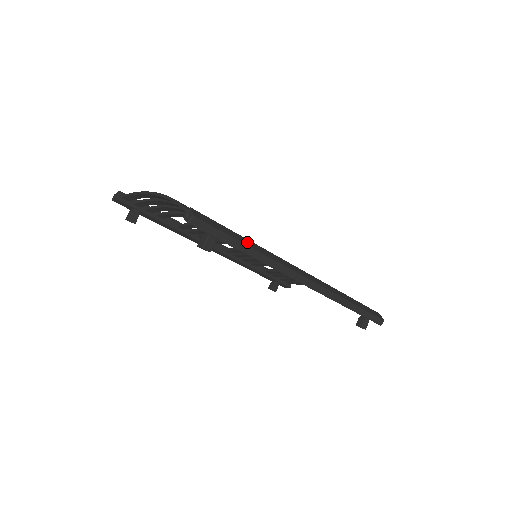
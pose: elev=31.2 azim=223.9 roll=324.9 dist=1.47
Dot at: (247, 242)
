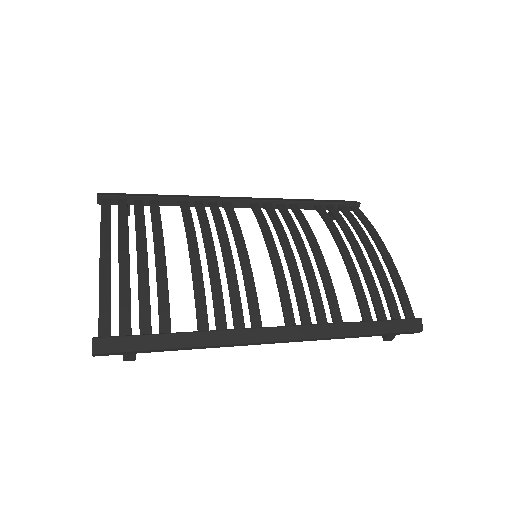
Dot at: (176, 341)
